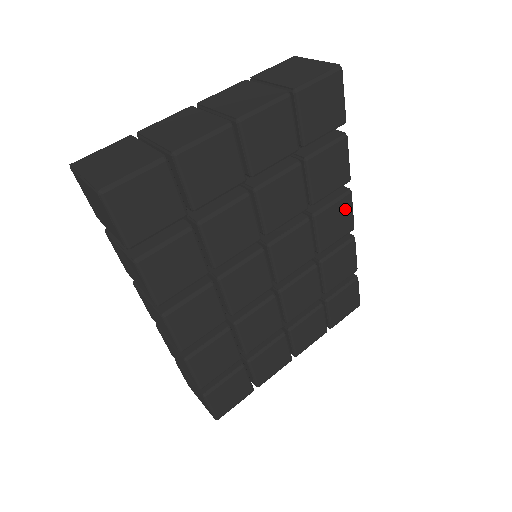
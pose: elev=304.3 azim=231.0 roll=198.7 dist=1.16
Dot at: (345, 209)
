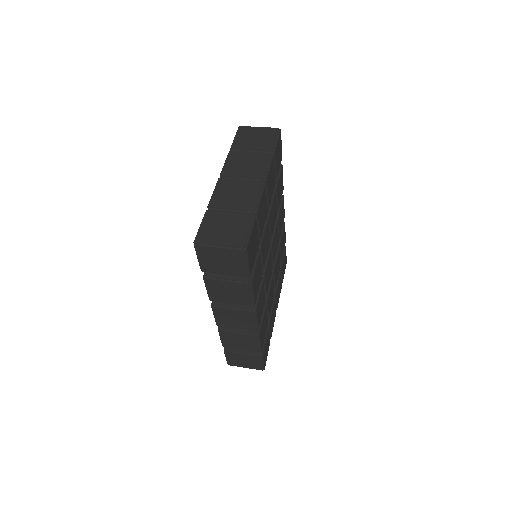
Dot at: (283, 207)
